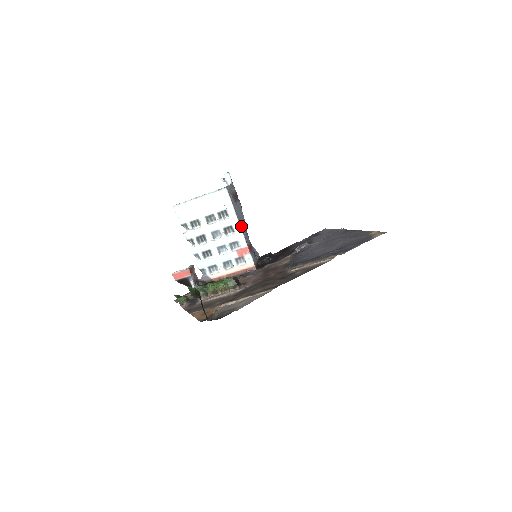
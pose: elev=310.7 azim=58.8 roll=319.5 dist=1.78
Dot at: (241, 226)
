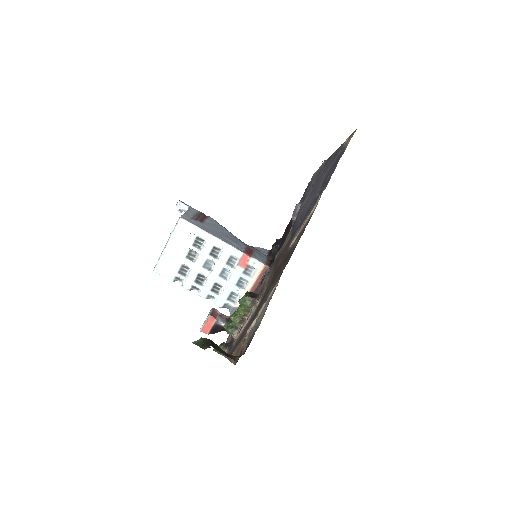
Dot at: (223, 240)
